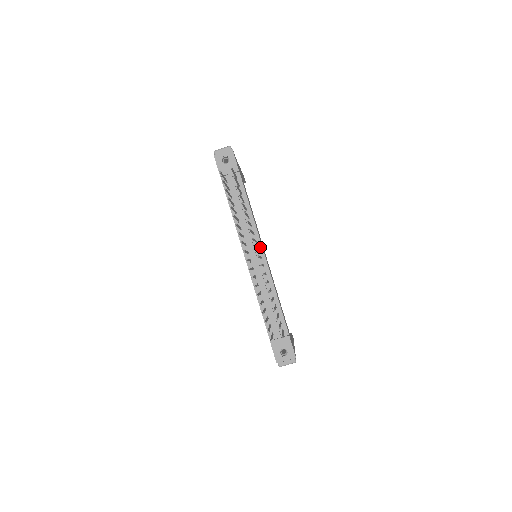
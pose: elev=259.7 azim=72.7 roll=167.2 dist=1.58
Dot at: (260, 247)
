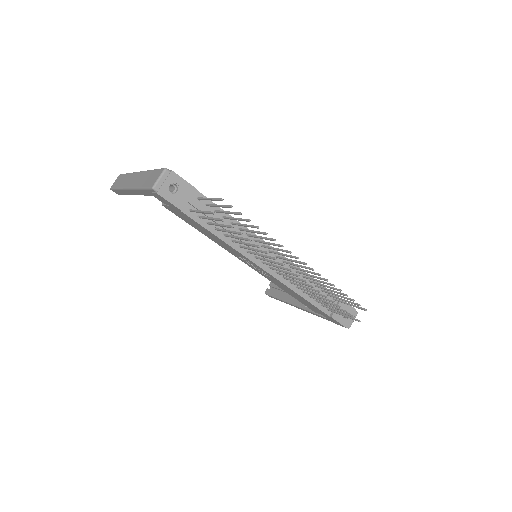
Dot at: occluded
